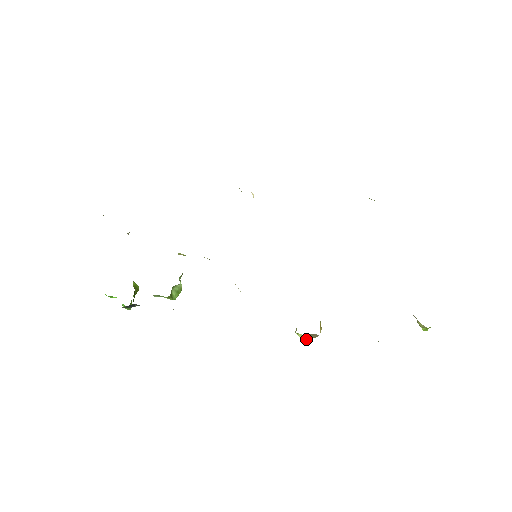
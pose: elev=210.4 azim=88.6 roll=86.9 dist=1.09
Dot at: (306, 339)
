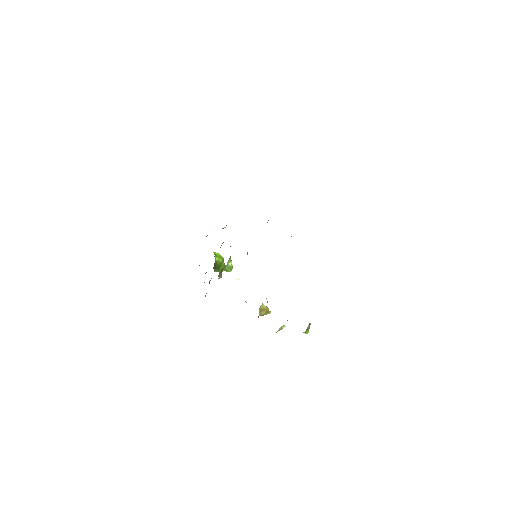
Dot at: occluded
